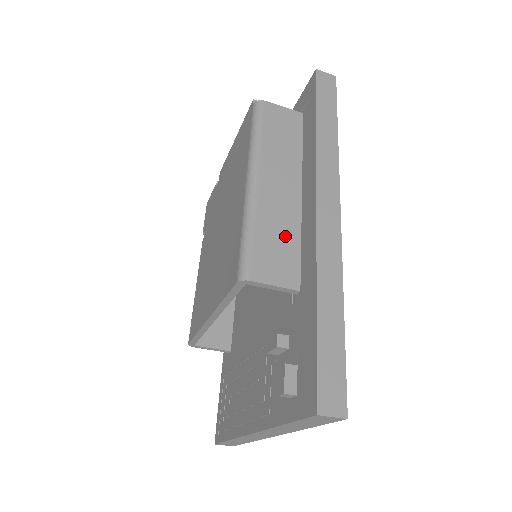
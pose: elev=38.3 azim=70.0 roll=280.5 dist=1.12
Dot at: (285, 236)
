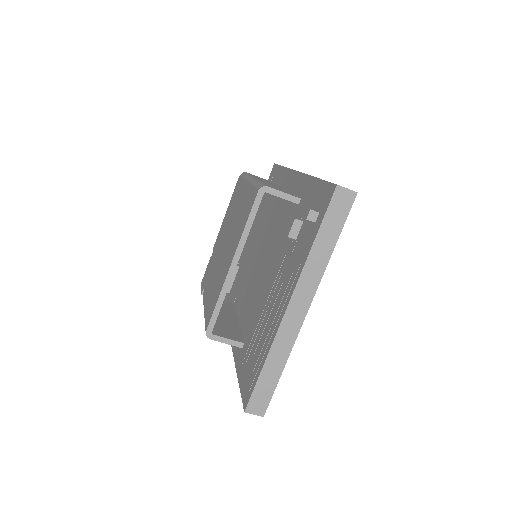
Dot at: occluded
